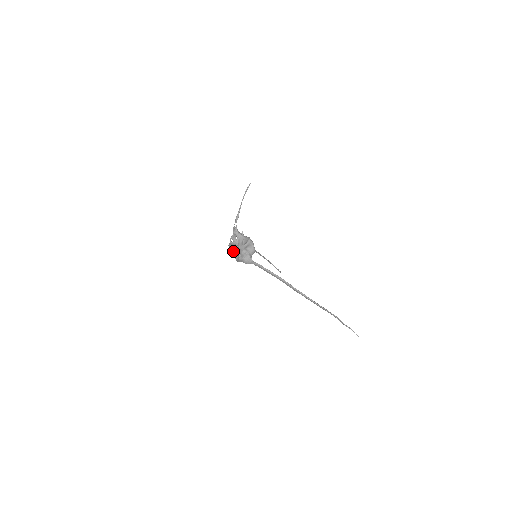
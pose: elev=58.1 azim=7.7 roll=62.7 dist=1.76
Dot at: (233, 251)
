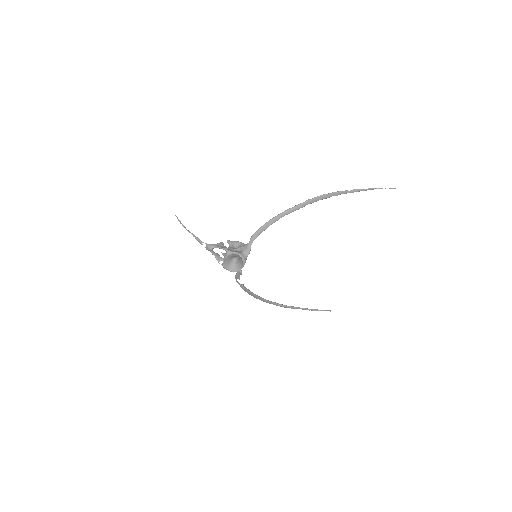
Dot at: (234, 269)
